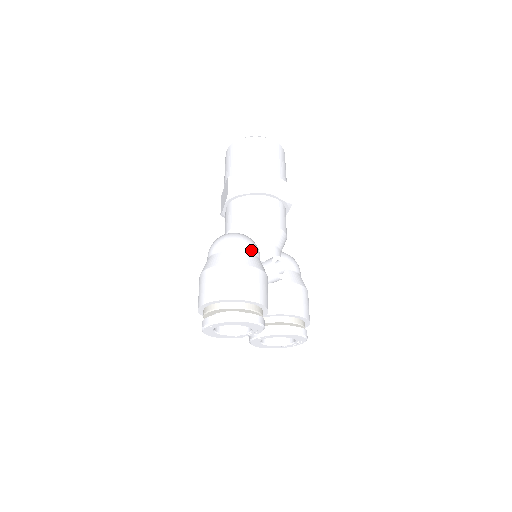
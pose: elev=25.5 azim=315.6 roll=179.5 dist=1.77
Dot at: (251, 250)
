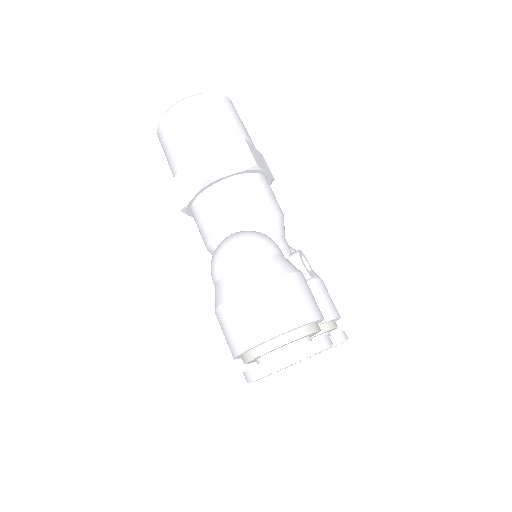
Dot at: (279, 250)
